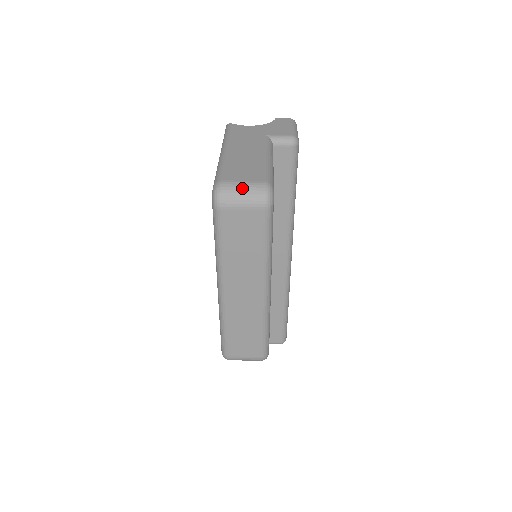
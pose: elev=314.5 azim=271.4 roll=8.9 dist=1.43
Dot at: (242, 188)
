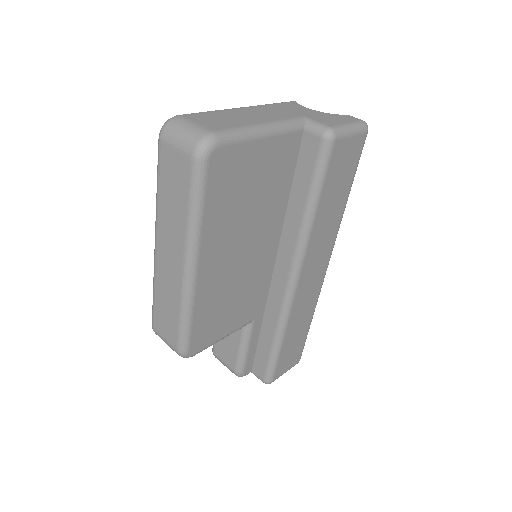
Dot at: (187, 127)
